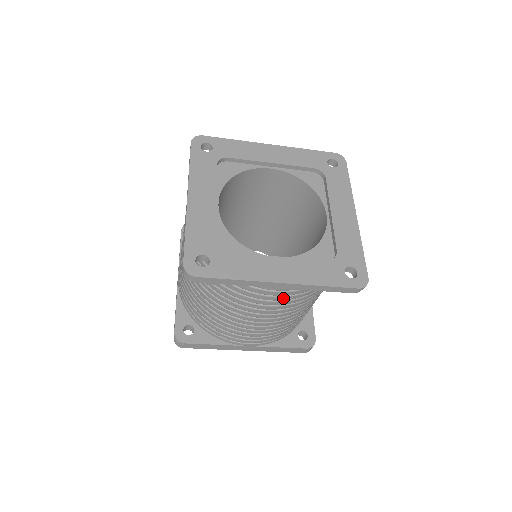
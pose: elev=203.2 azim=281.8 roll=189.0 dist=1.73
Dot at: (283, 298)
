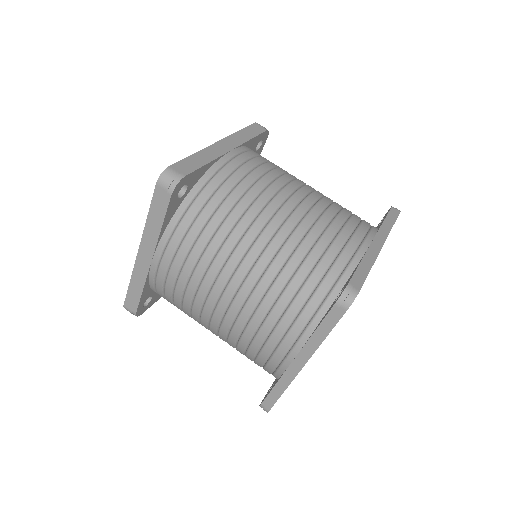
Dot at: occluded
